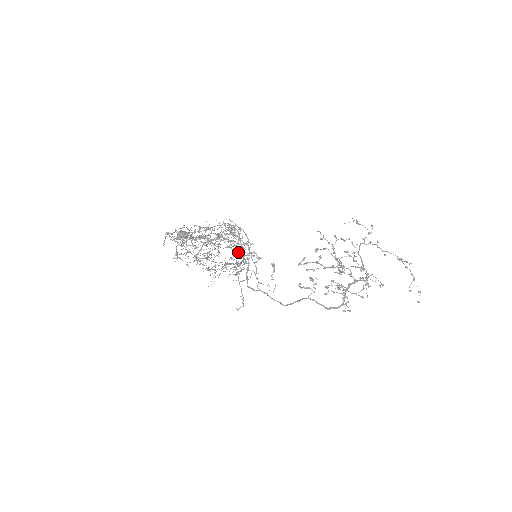
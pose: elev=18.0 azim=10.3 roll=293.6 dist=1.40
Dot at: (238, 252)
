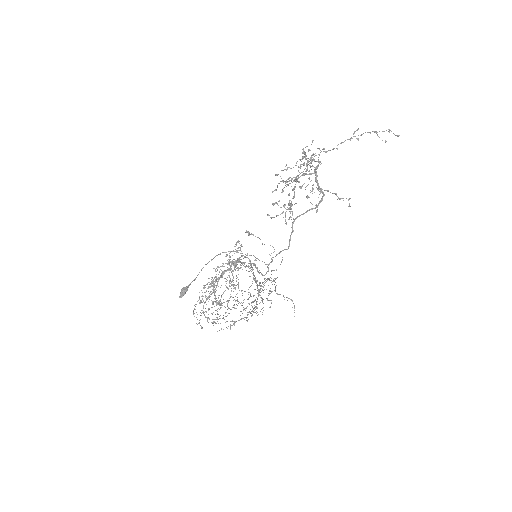
Dot at: (229, 260)
